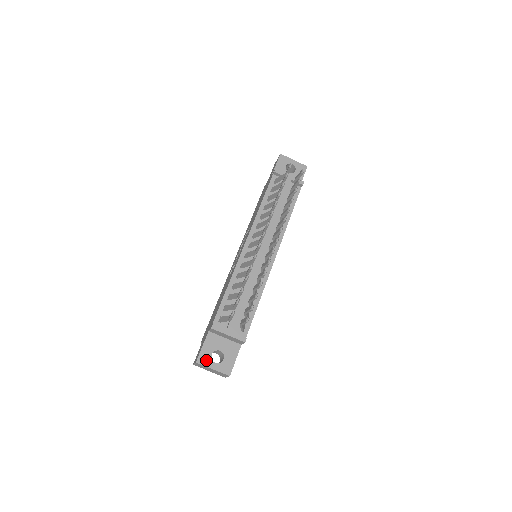
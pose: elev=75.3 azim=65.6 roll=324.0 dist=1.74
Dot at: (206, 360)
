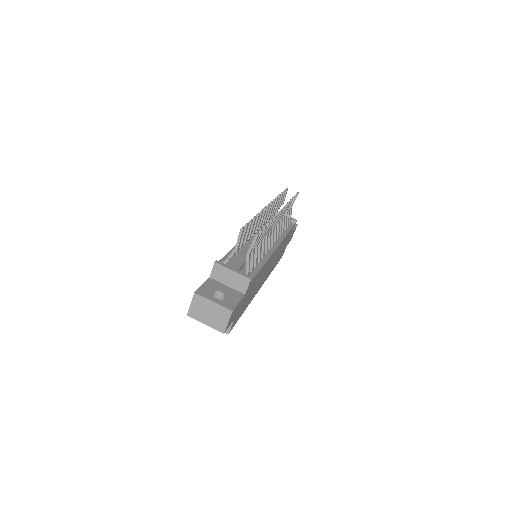
Dot at: (206, 294)
